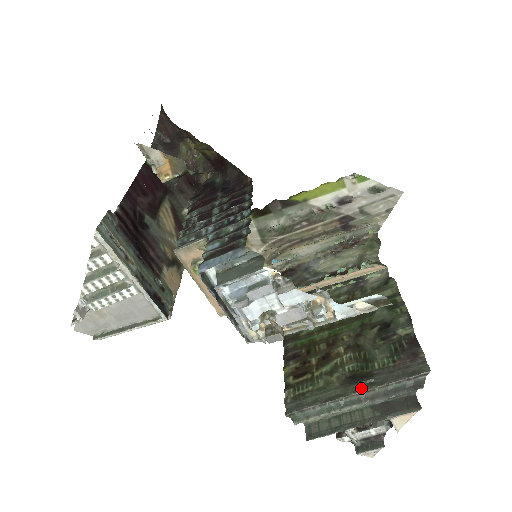
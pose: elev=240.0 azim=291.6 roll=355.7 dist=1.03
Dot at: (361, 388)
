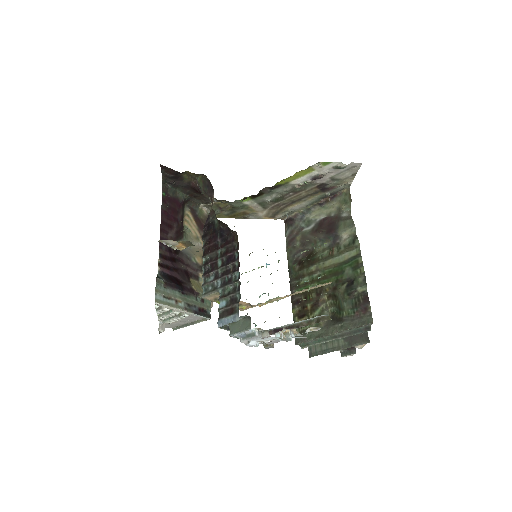
Dot at: (335, 330)
